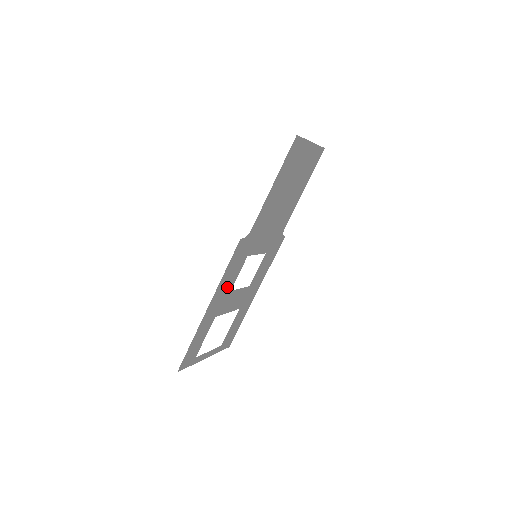
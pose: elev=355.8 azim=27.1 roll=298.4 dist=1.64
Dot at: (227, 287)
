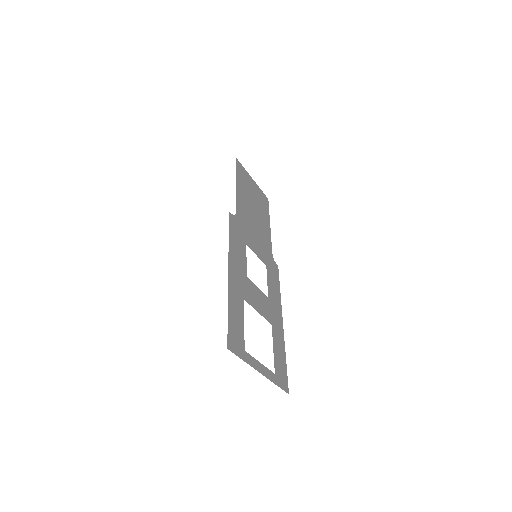
Dot at: (240, 265)
